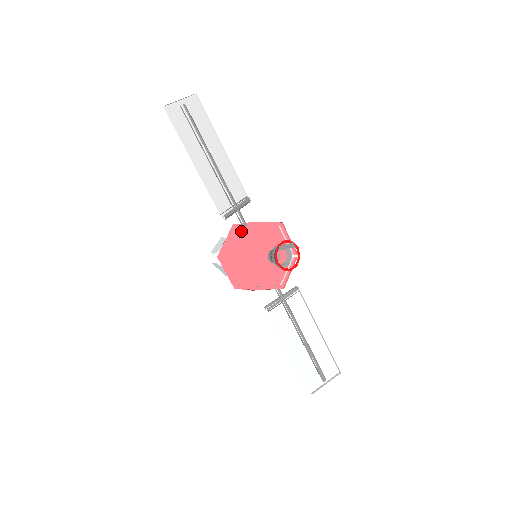
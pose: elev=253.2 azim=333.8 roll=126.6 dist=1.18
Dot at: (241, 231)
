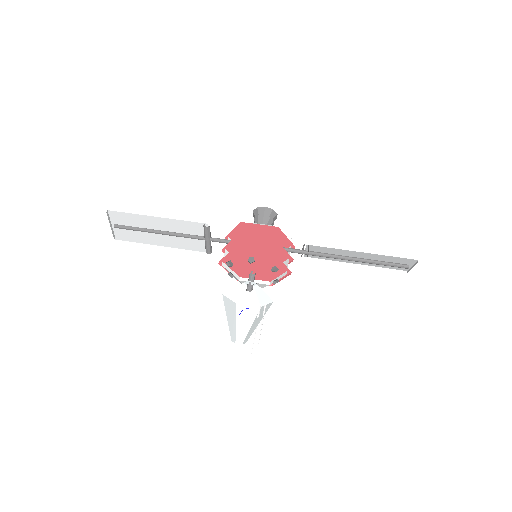
Dot at: (228, 250)
